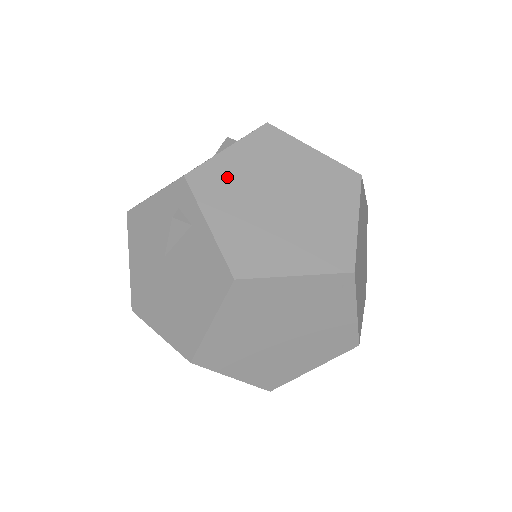
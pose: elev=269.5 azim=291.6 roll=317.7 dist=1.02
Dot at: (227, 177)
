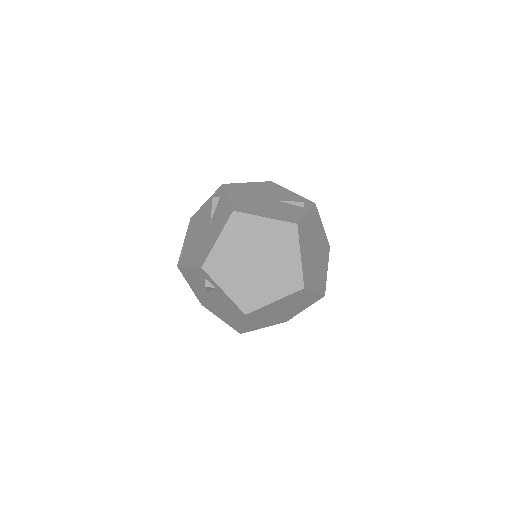
Dot at: (223, 259)
